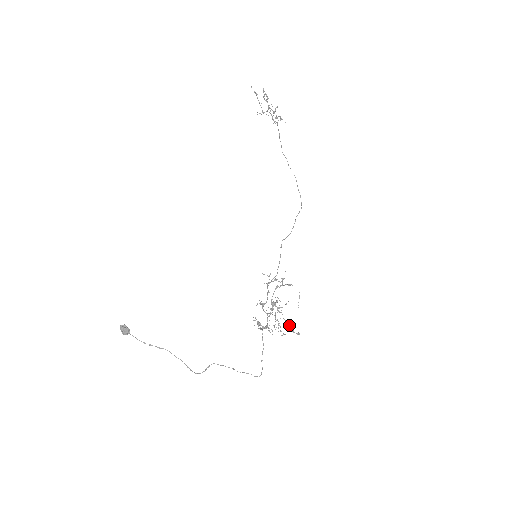
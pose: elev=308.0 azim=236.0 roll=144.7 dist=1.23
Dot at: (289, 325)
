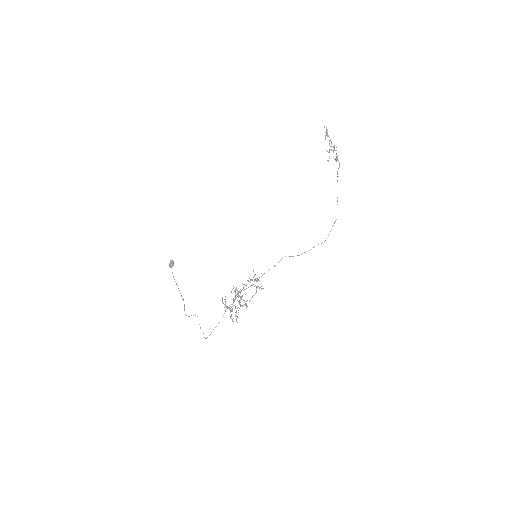
Dot at: occluded
